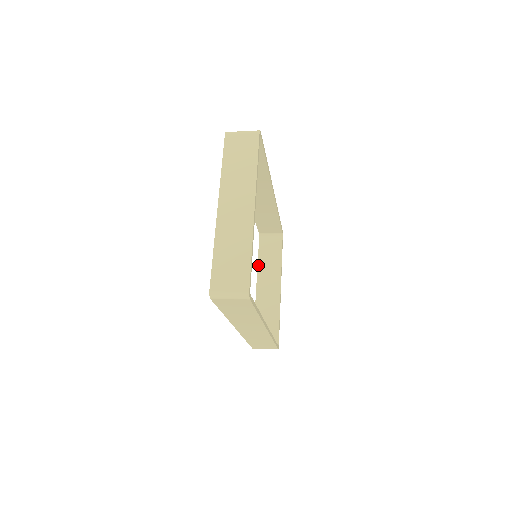
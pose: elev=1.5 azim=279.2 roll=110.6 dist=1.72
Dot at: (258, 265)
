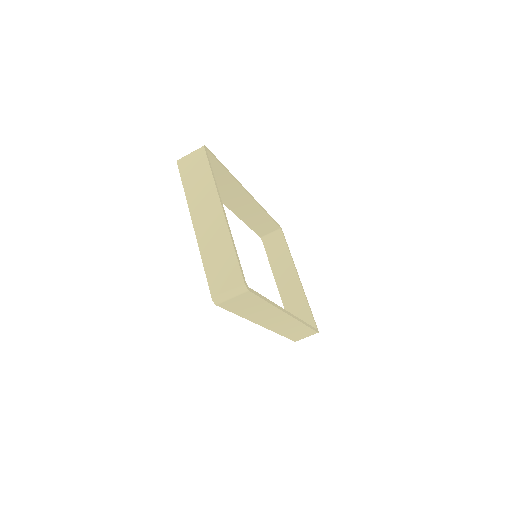
Dot at: (271, 266)
